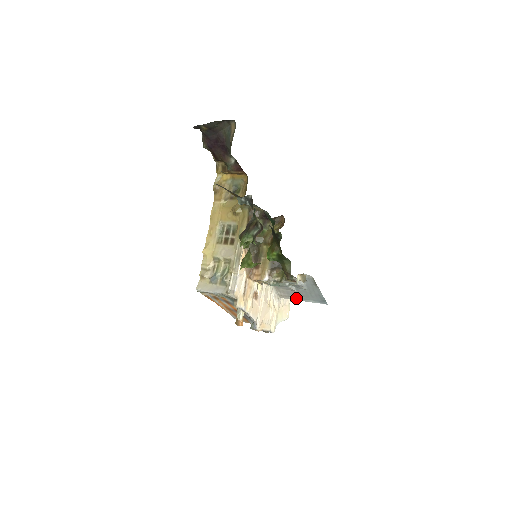
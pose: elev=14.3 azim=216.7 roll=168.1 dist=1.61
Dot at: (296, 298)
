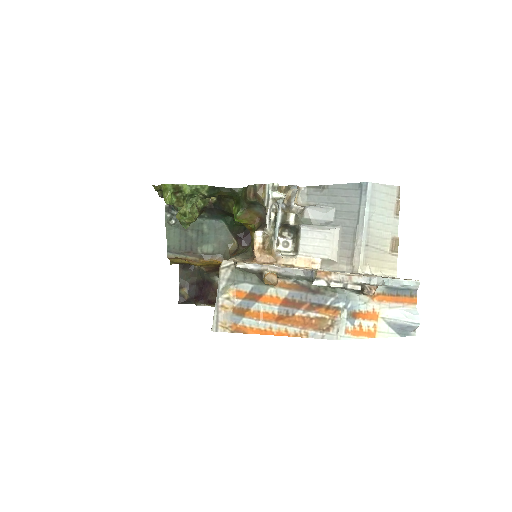
Dot at: (356, 237)
